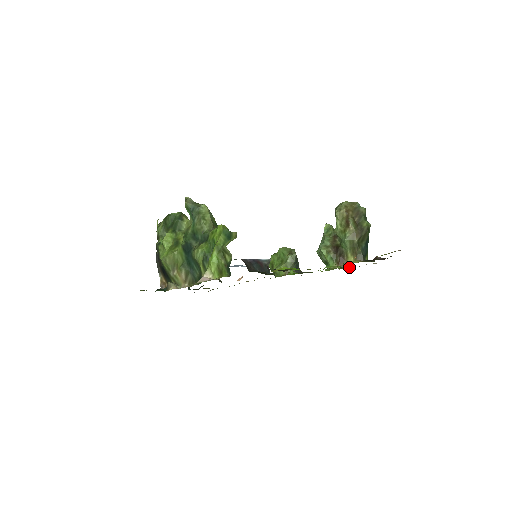
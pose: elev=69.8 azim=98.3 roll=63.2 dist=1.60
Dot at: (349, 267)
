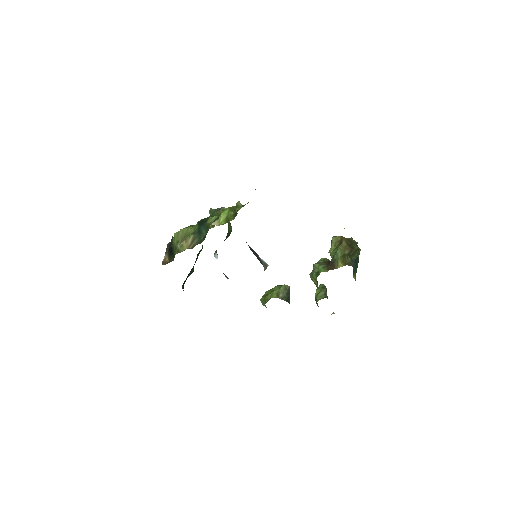
Dot at: occluded
